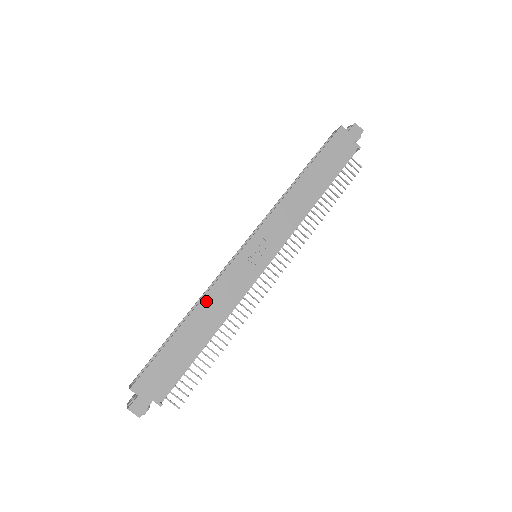
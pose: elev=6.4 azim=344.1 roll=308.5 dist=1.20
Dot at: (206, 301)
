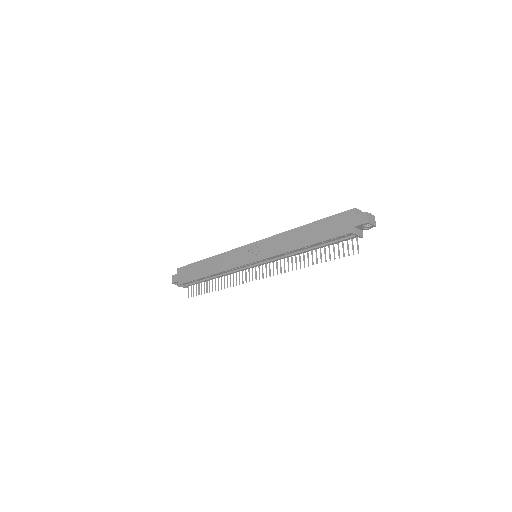
Dot at: (218, 257)
